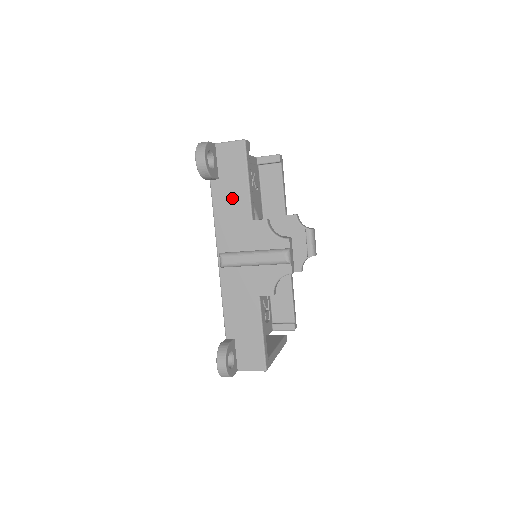
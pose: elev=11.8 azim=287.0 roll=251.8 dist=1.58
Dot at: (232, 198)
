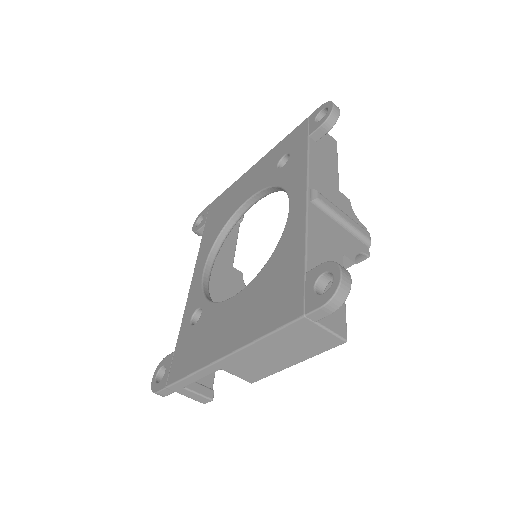
Dot at: (325, 163)
